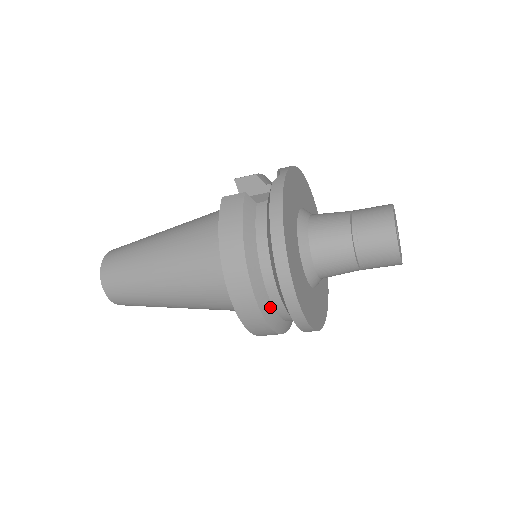
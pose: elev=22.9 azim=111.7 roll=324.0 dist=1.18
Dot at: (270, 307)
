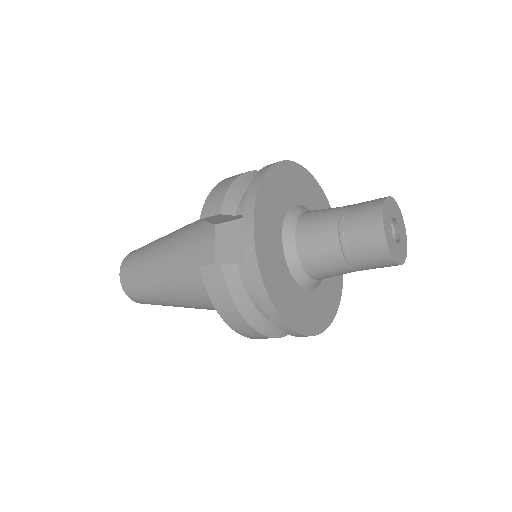
Dot at: occluded
